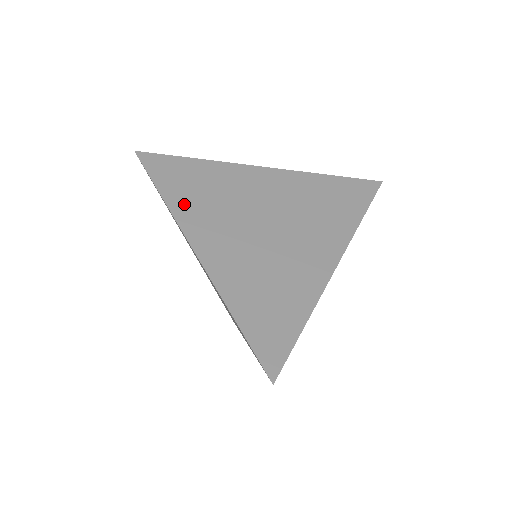
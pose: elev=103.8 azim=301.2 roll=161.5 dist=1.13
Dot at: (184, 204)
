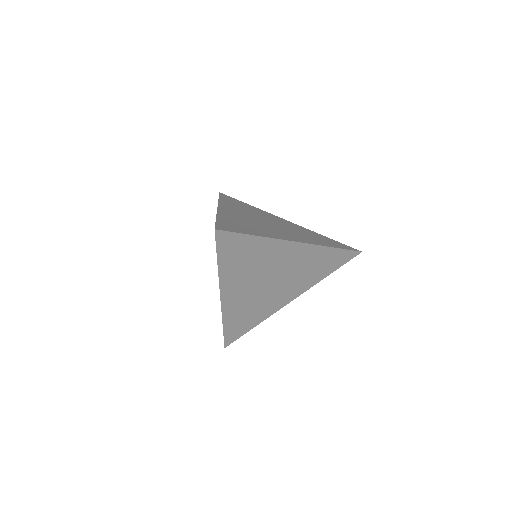
Dot at: (228, 203)
